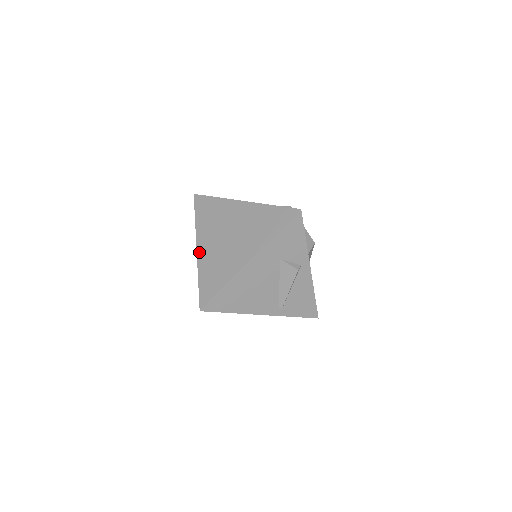
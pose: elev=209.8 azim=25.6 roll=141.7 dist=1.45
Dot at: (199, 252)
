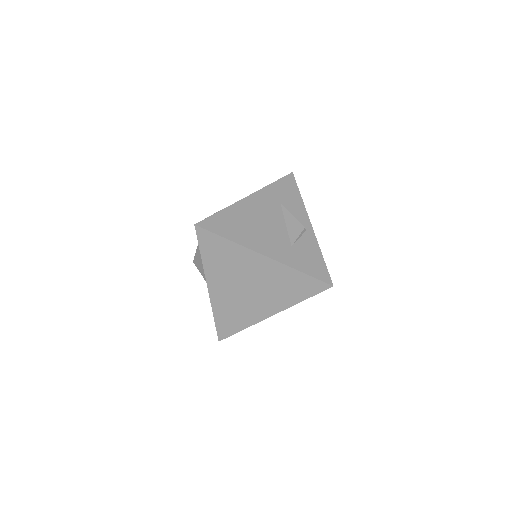
Dot at: (212, 293)
